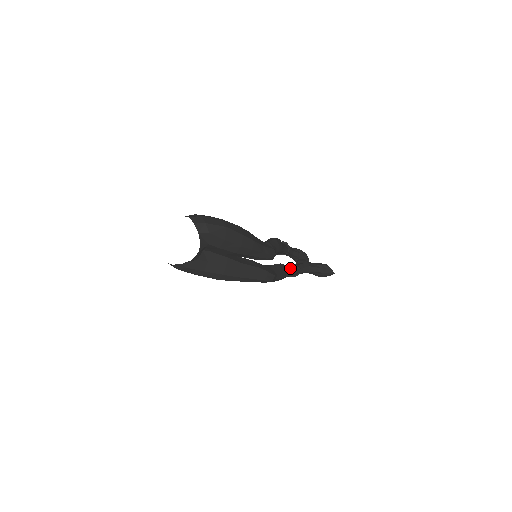
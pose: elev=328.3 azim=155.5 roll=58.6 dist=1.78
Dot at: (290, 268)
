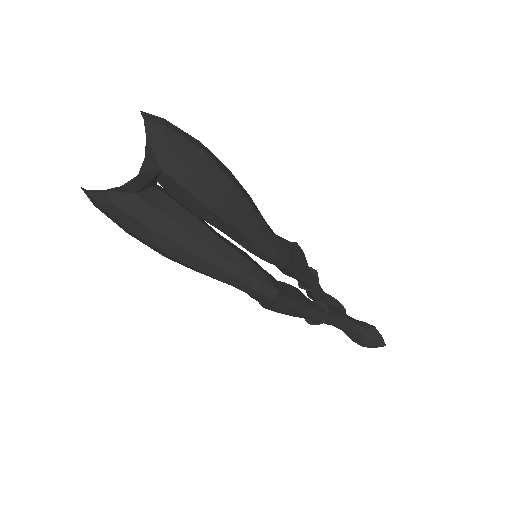
Dot at: (312, 304)
